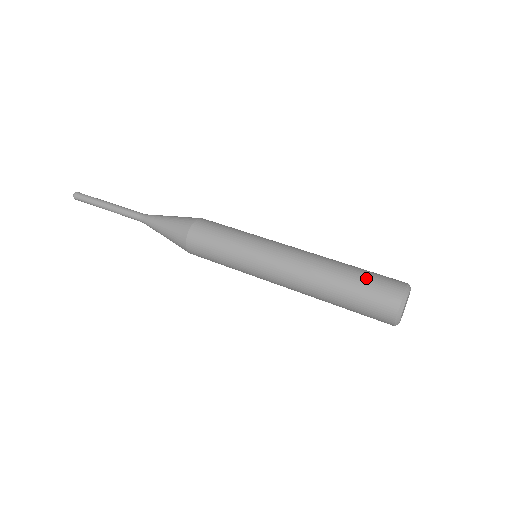
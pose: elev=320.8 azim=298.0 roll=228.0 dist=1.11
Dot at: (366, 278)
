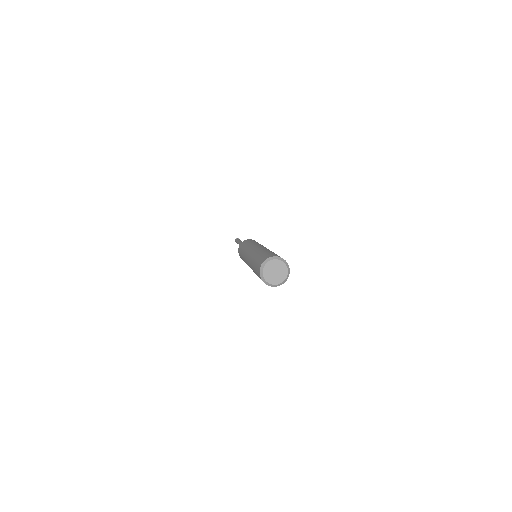
Dot at: (268, 253)
